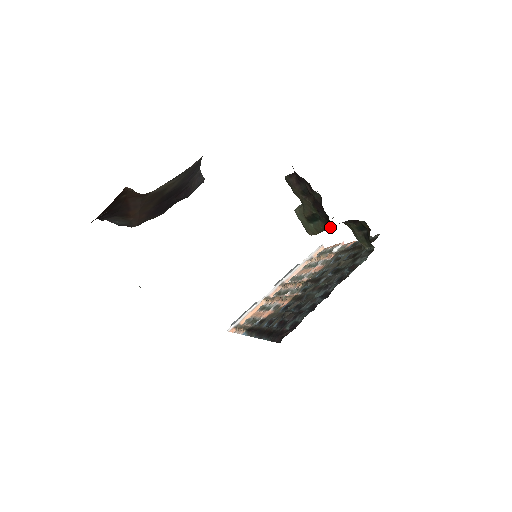
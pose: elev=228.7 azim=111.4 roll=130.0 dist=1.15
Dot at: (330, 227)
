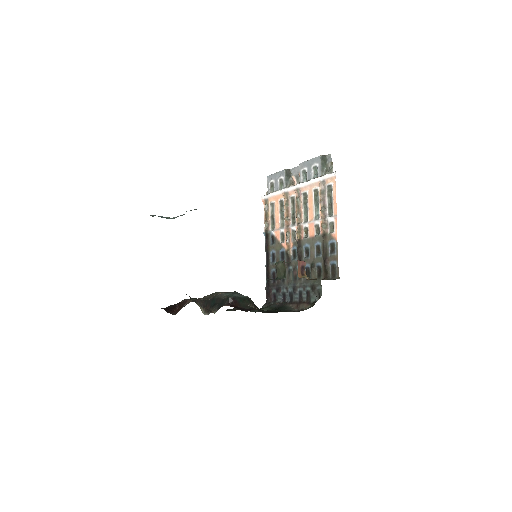
Dot at: occluded
